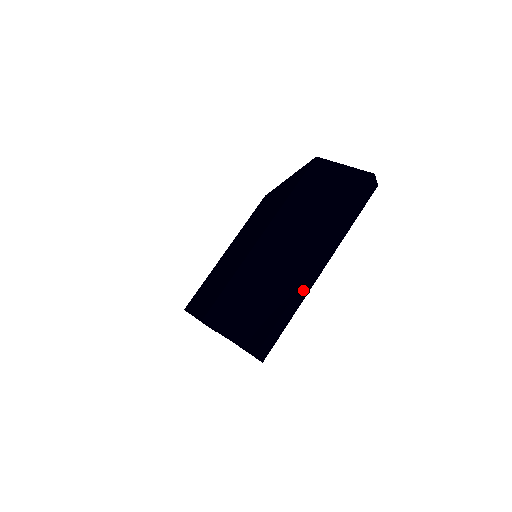
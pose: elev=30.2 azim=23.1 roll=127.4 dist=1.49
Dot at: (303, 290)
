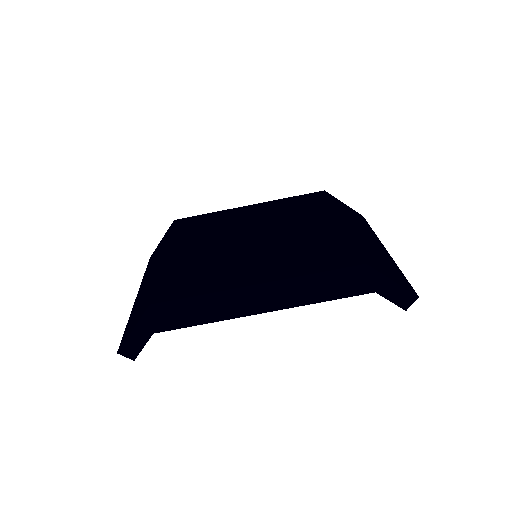
Dot at: occluded
